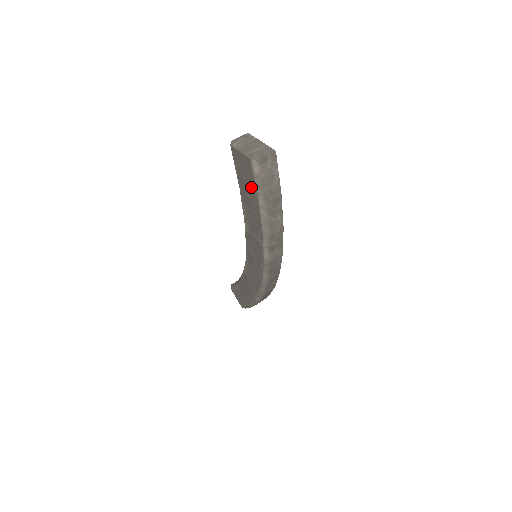
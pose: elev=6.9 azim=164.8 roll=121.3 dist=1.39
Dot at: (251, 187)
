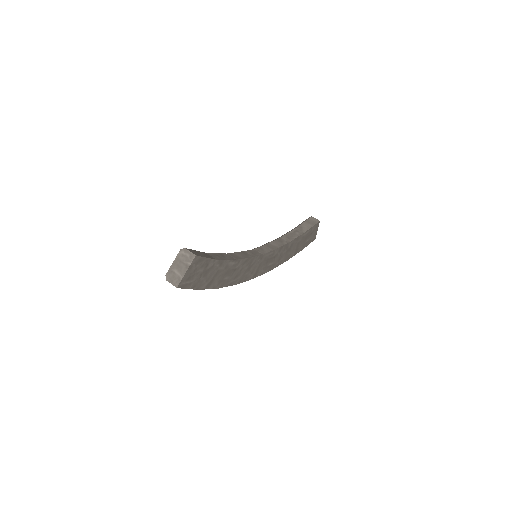
Dot at: occluded
